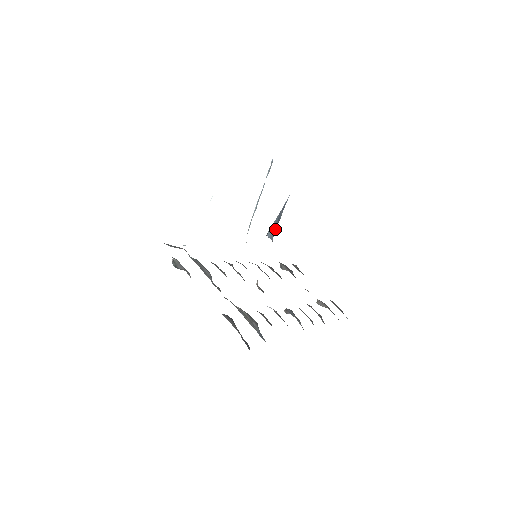
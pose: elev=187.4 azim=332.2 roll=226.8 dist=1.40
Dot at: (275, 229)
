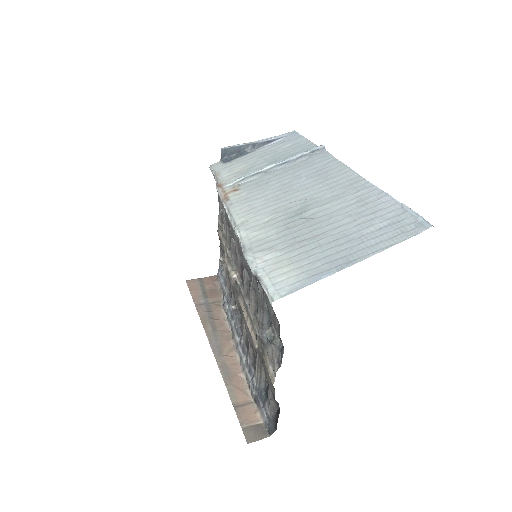
Dot at: (235, 154)
